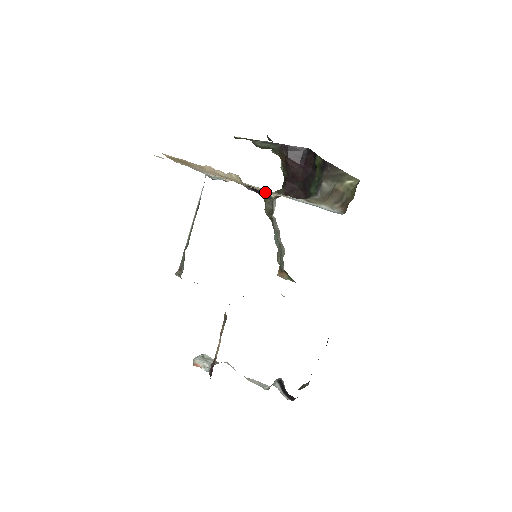
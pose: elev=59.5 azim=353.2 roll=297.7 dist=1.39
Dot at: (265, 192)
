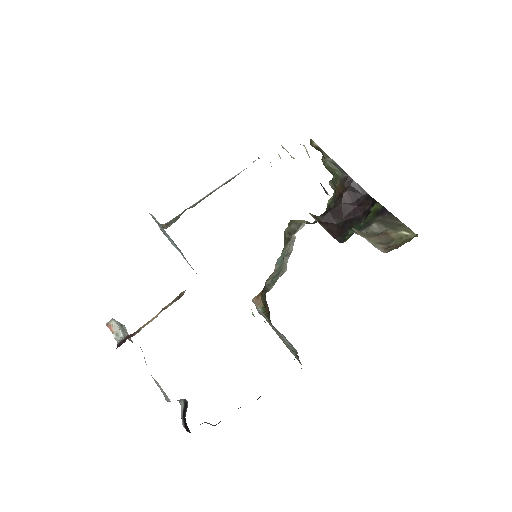
Dot at: (323, 187)
